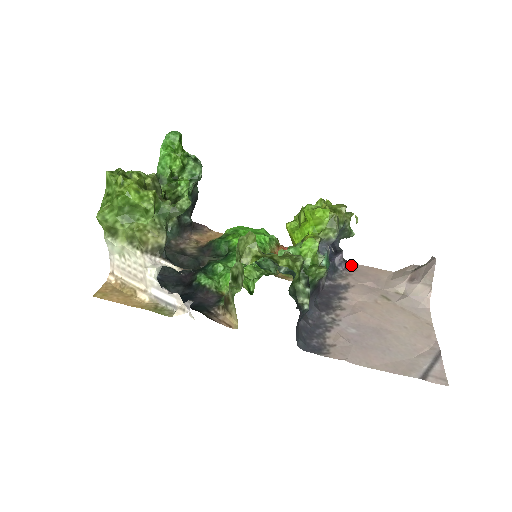
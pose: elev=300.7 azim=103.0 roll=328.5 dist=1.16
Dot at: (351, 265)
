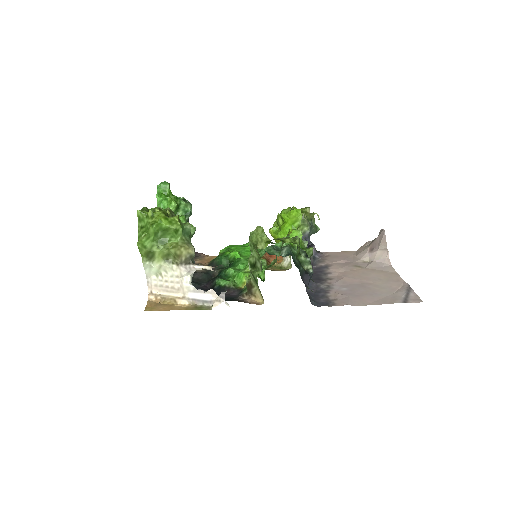
Dot at: (323, 253)
